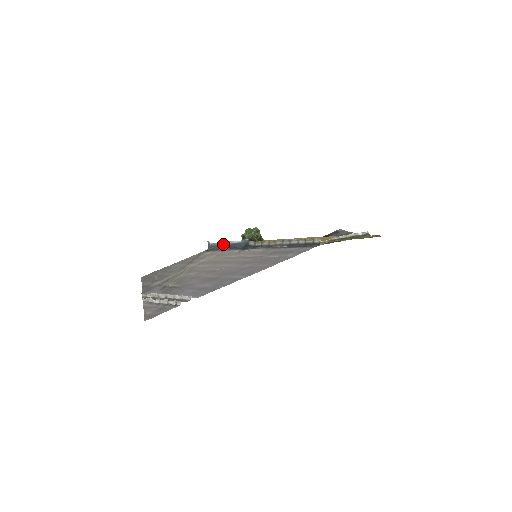
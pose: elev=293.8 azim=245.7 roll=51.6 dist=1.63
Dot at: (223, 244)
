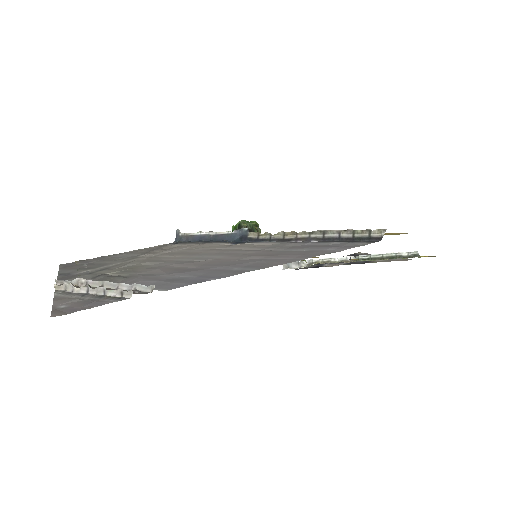
Dot at: (202, 235)
